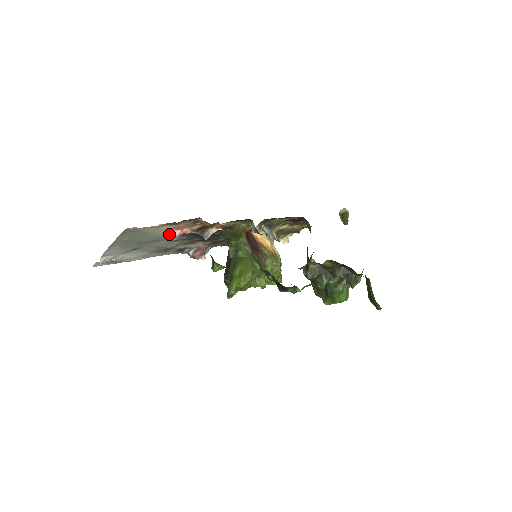
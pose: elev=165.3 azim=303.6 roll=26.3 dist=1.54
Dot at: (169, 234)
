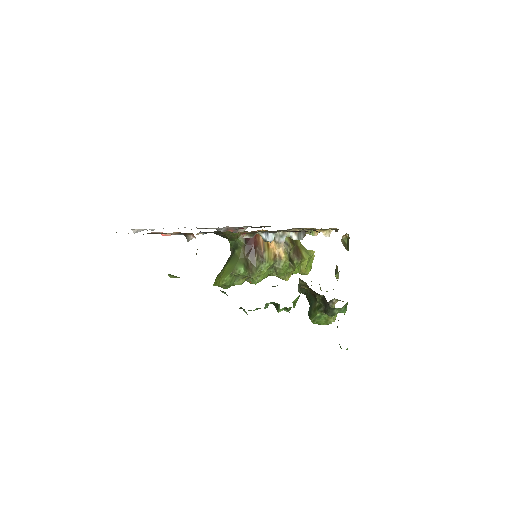
Dot at: (158, 232)
